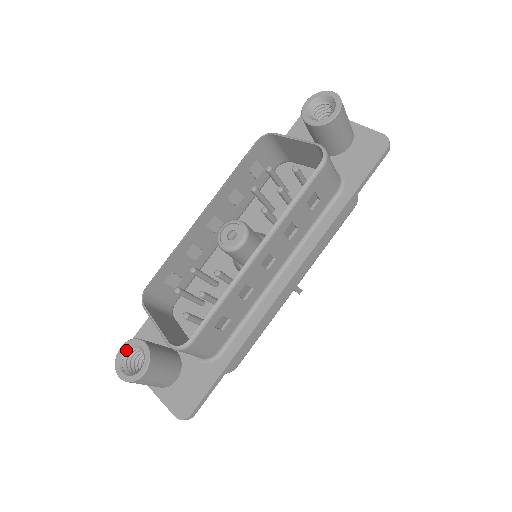
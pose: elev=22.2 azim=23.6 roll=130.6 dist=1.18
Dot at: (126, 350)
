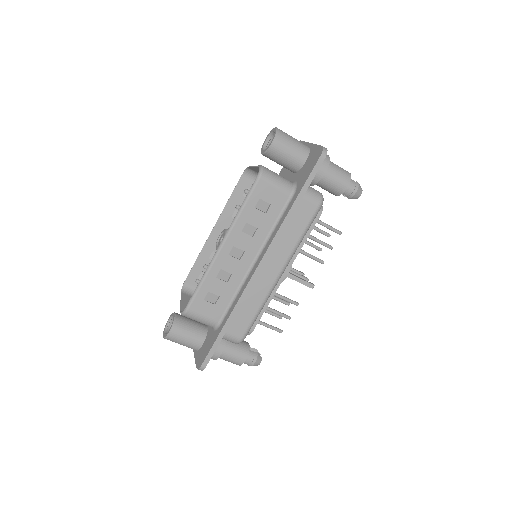
Dot at: (170, 320)
